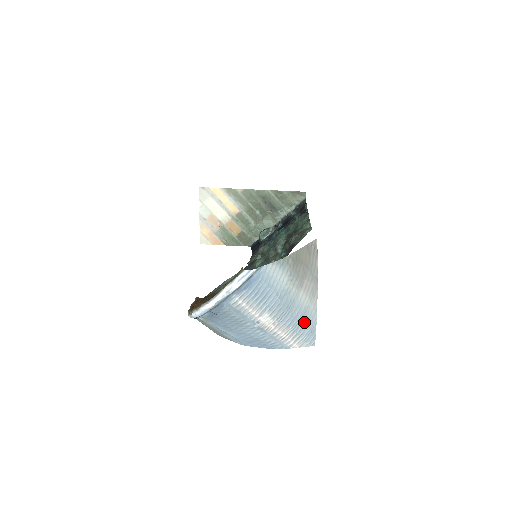
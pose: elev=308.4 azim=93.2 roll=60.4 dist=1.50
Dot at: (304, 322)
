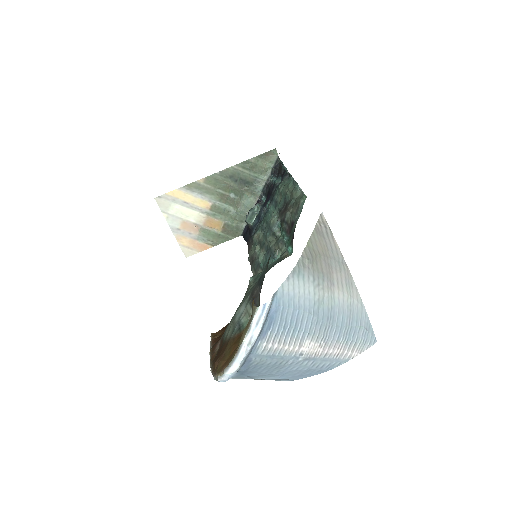
Dot at: (354, 324)
